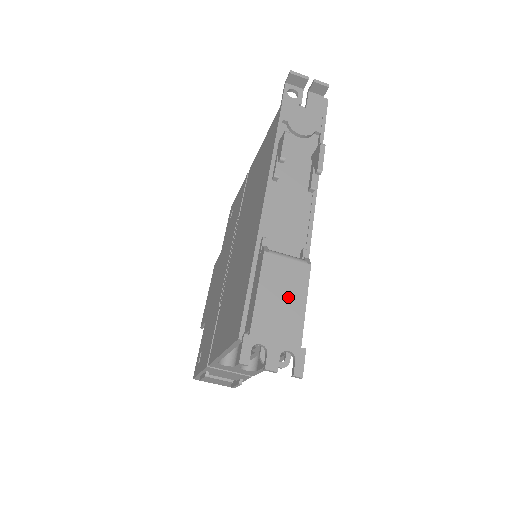
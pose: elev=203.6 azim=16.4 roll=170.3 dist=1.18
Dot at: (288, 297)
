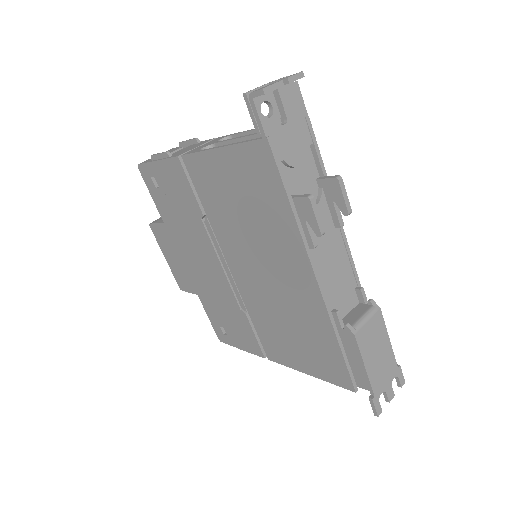
Dot at: (380, 347)
